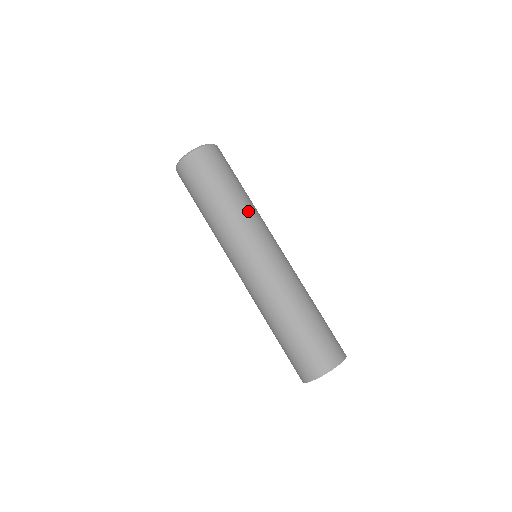
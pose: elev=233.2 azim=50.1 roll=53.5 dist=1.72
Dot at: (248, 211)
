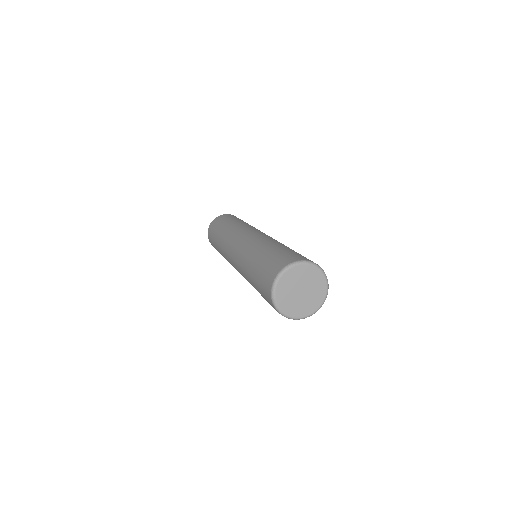
Dot at: occluded
